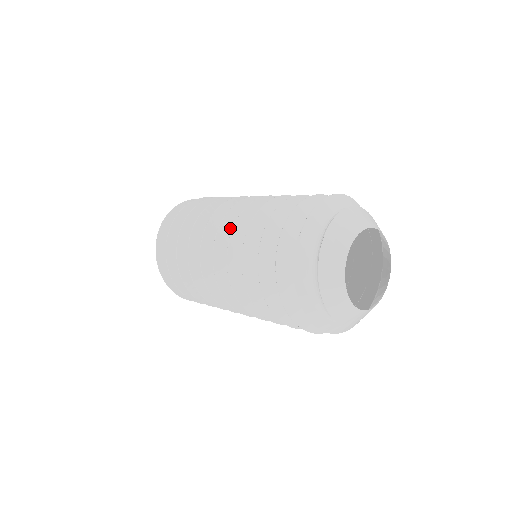
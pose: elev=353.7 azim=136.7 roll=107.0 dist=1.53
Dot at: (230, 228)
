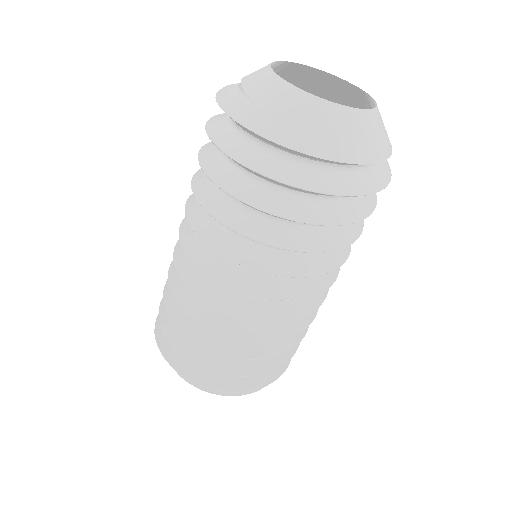
Dot at: occluded
